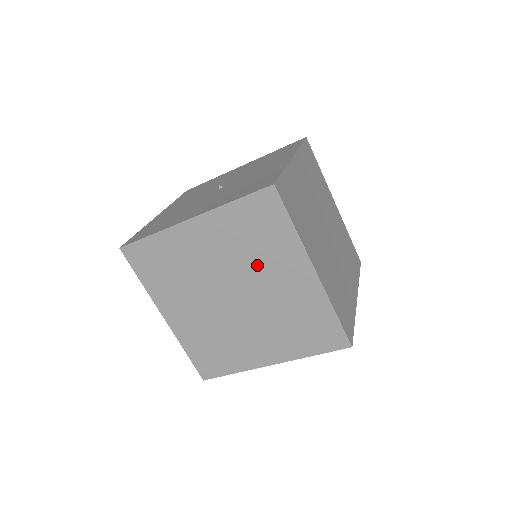
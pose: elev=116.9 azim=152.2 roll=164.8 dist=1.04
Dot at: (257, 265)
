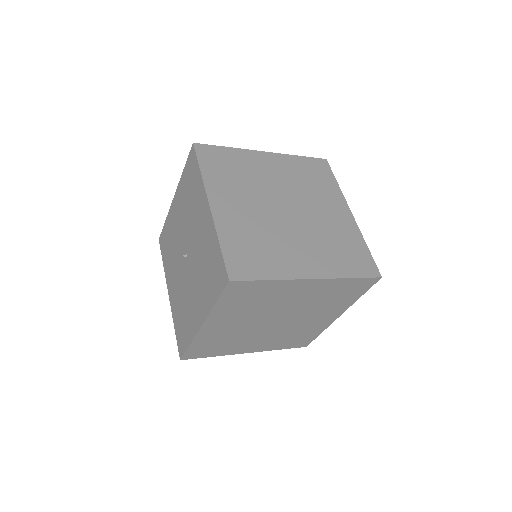
Dot at: (271, 305)
